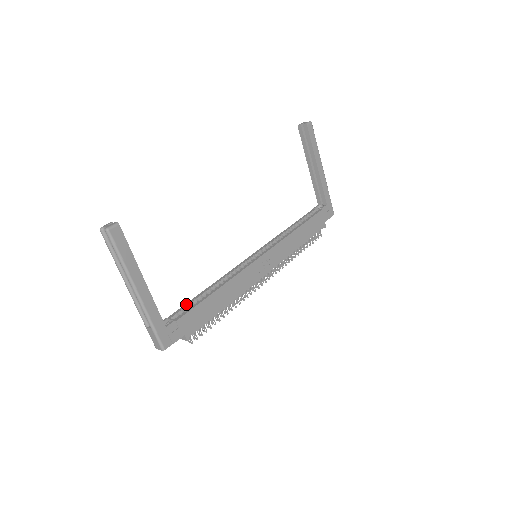
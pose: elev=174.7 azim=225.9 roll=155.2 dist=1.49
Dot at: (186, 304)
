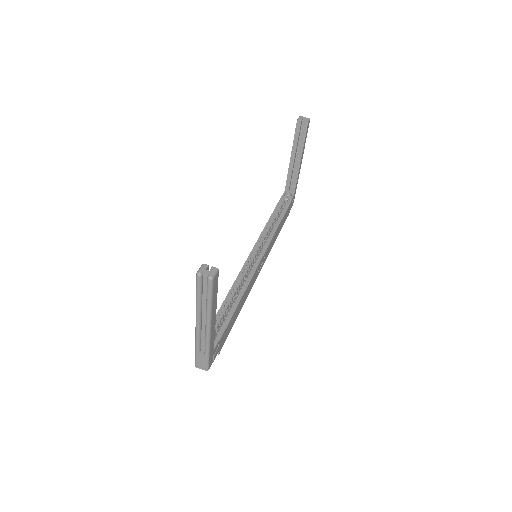
Dot at: (216, 317)
